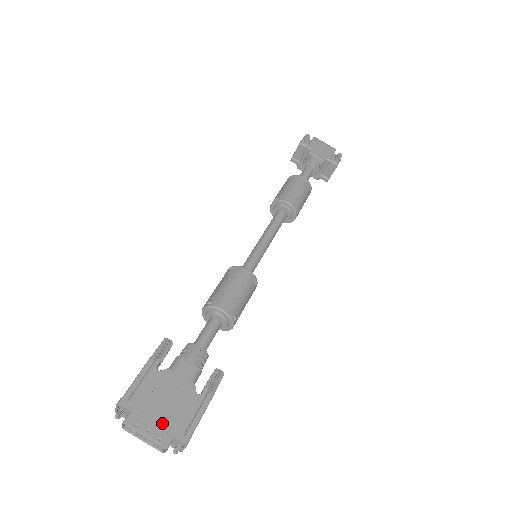
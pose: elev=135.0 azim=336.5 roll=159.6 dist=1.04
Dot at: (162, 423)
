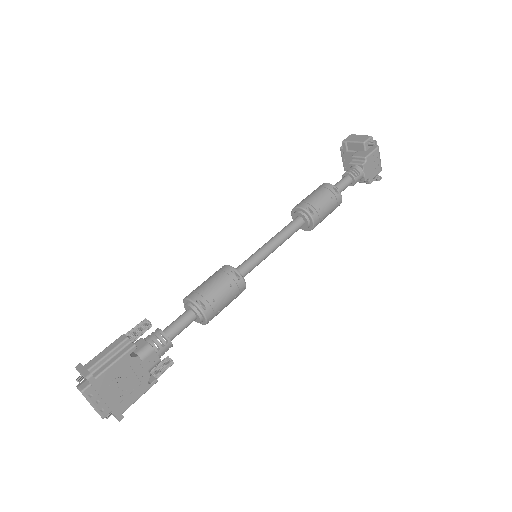
Dot at: (112, 402)
